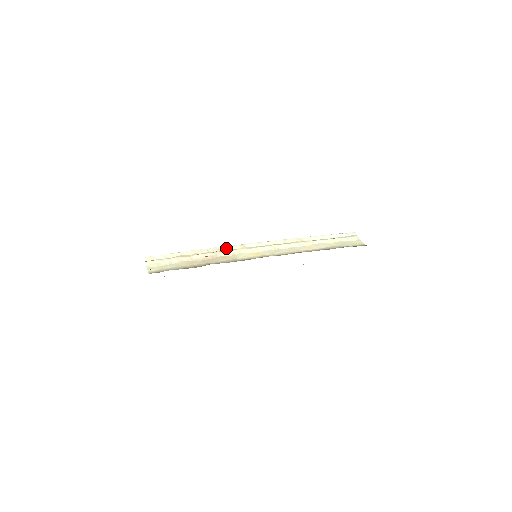
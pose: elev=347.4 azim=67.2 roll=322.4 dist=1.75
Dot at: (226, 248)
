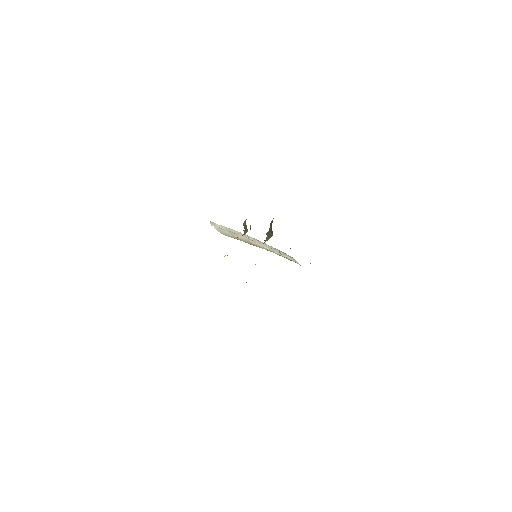
Dot at: (251, 238)
